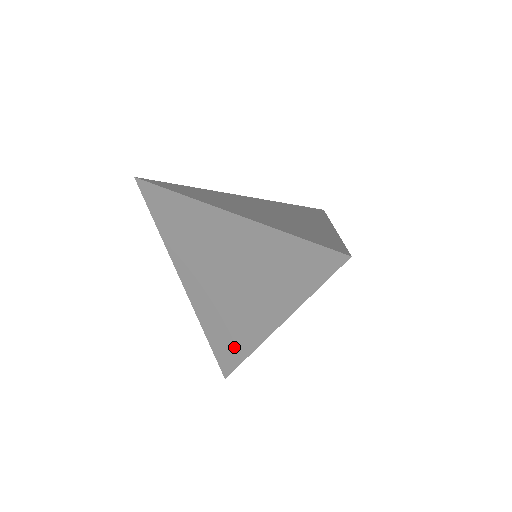
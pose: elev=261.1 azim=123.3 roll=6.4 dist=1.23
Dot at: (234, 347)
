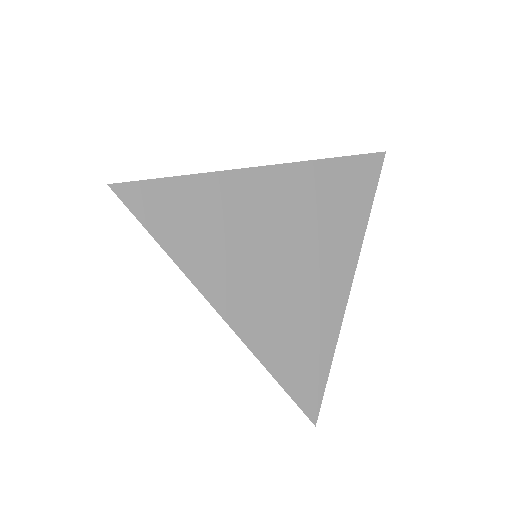
Dot at: occluded
